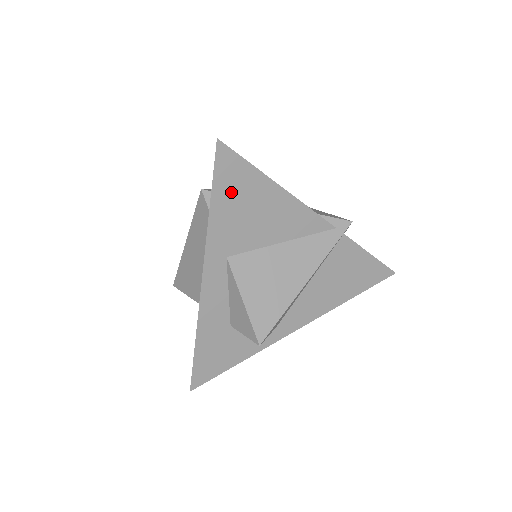
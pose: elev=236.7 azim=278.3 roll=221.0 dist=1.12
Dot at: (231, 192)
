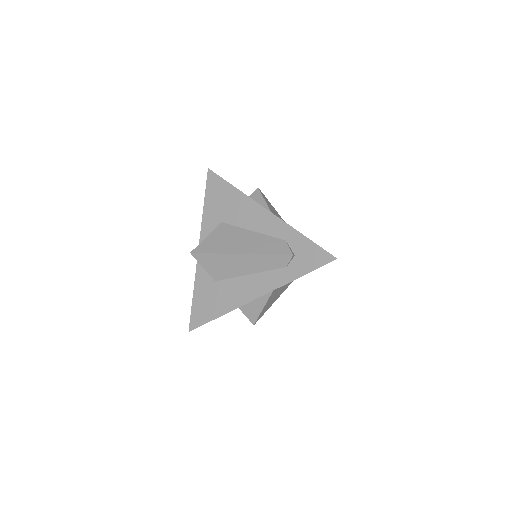
Dot at: occluded
